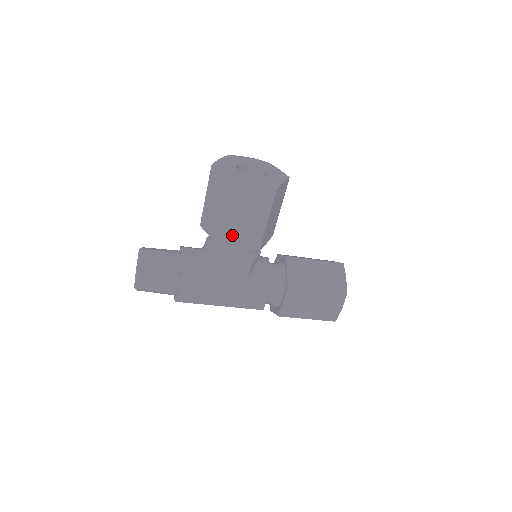
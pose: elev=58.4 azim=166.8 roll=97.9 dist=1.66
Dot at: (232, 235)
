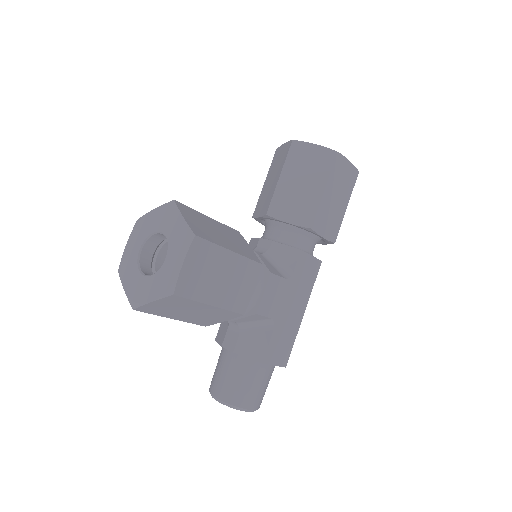
Dot at: (236, 300)
